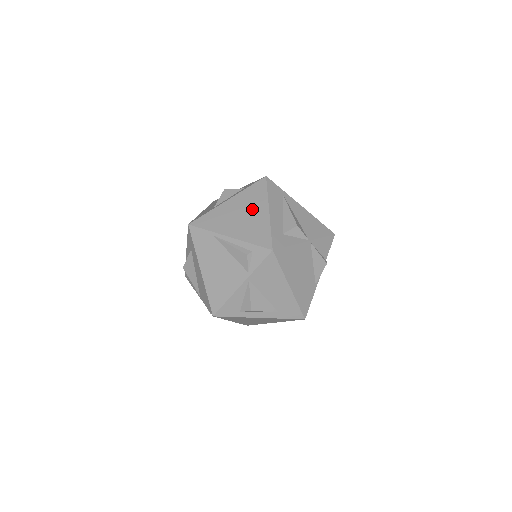
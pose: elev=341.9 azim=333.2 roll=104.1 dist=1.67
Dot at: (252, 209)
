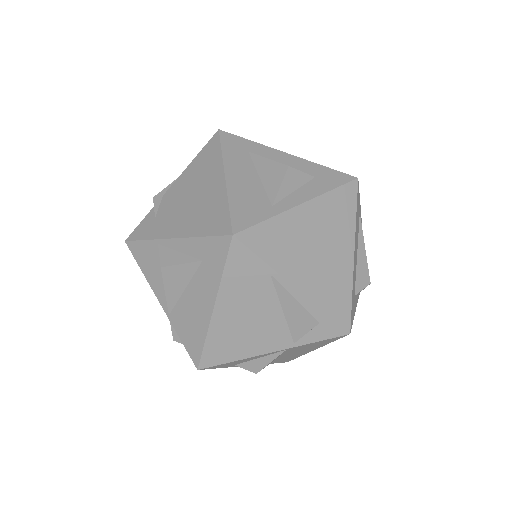
Dot at: (334, 242)
